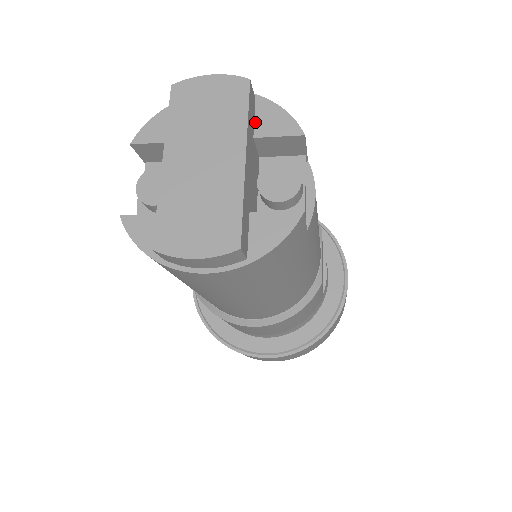
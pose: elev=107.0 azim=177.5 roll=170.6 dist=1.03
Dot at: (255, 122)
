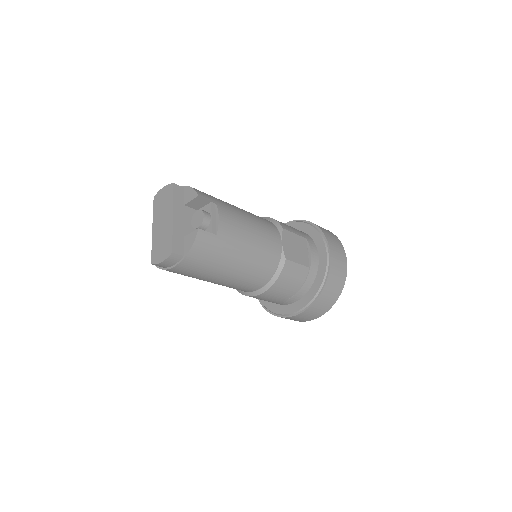
Dot at: (184, 198)
